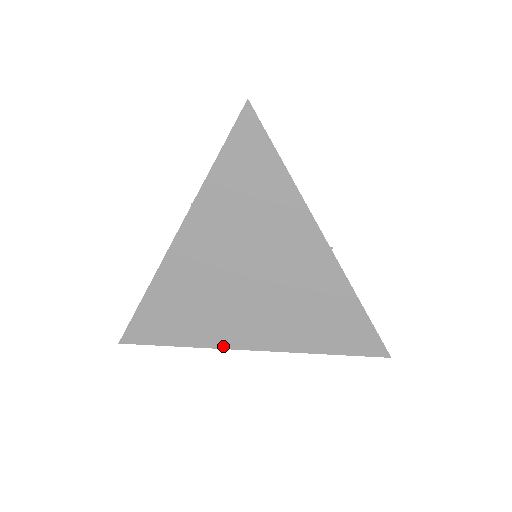
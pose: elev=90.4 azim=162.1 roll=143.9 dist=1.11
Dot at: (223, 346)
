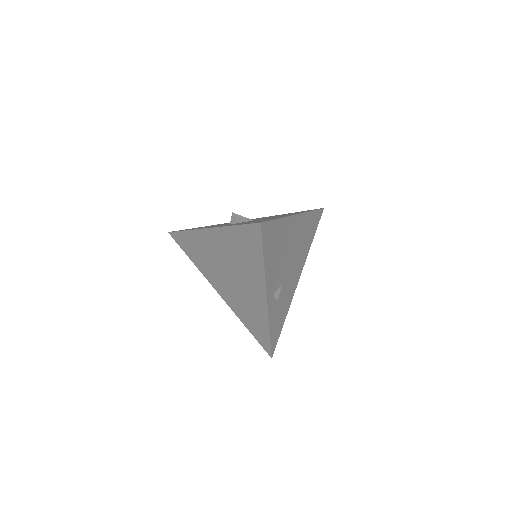
Dot at: (208, 280)
